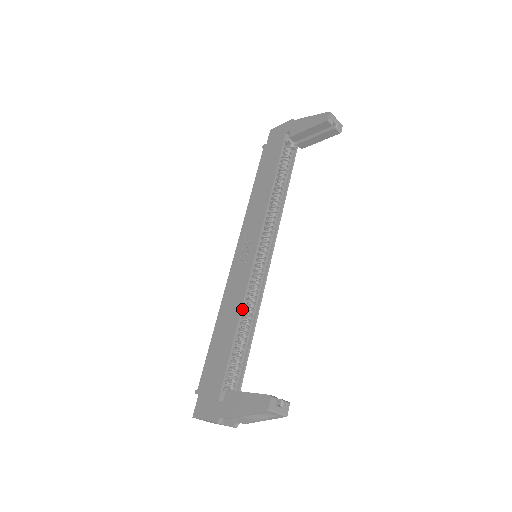
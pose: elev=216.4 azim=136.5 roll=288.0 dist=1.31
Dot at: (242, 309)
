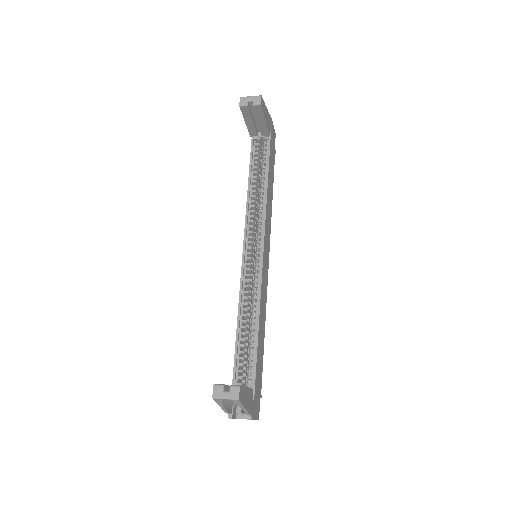
Dot at: (239, 311)
